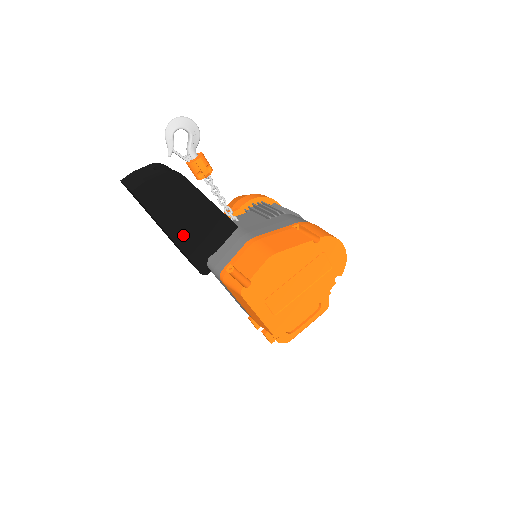
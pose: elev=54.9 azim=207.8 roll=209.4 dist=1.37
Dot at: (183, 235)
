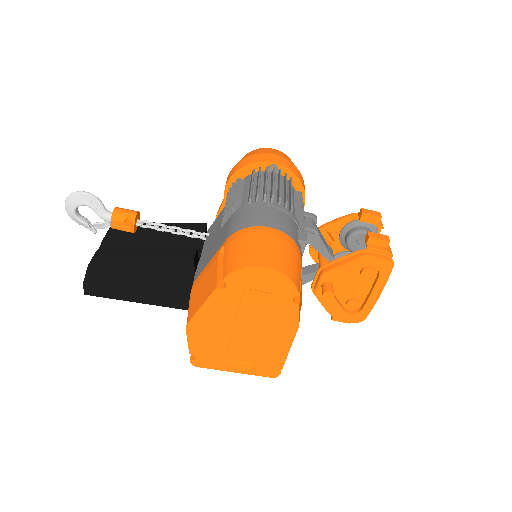
Dot at: (154, 296)
